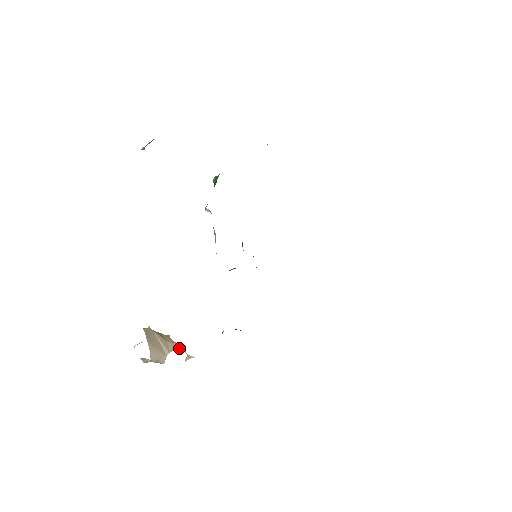
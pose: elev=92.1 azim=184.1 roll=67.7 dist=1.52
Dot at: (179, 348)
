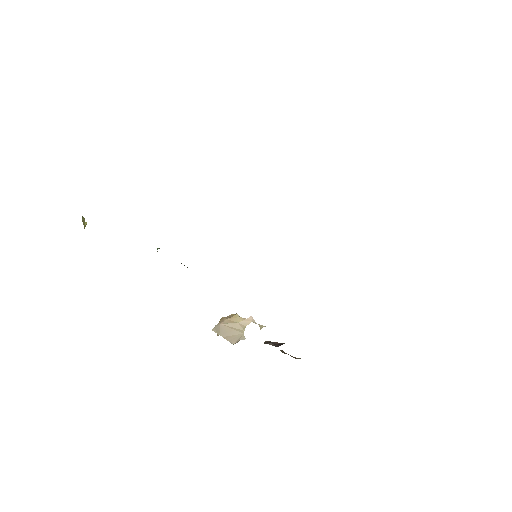
Dot at: (249, 323)
